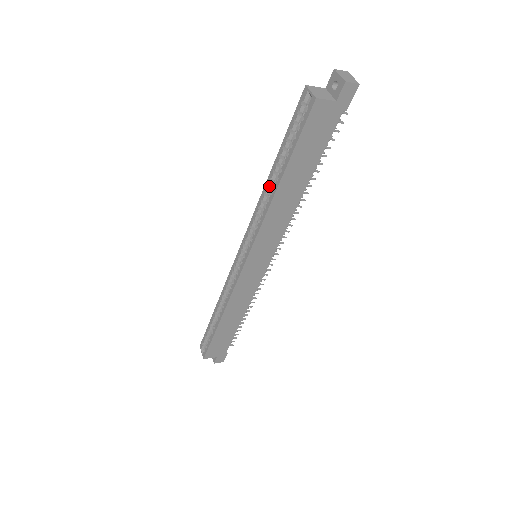
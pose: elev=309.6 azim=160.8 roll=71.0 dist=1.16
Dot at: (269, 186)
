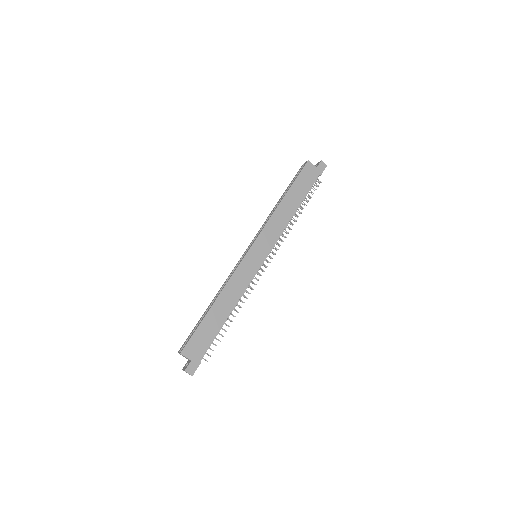
Dot at: occluded
